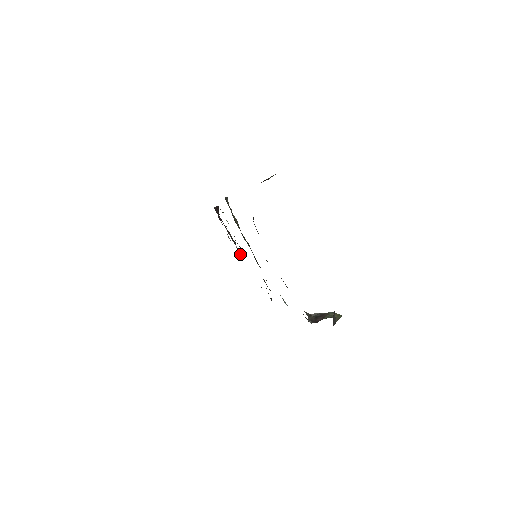
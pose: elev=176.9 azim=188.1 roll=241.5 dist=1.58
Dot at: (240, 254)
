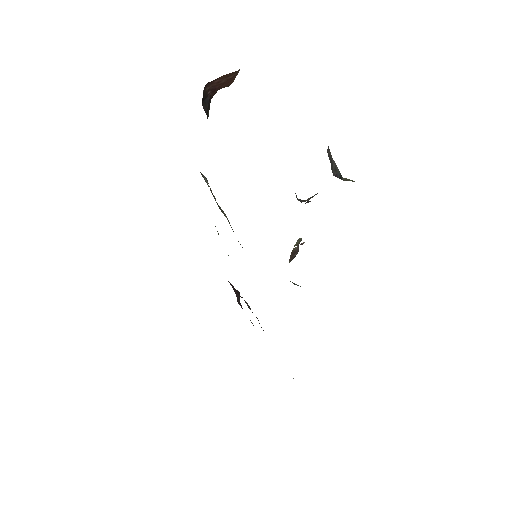
Dot at: occluded
